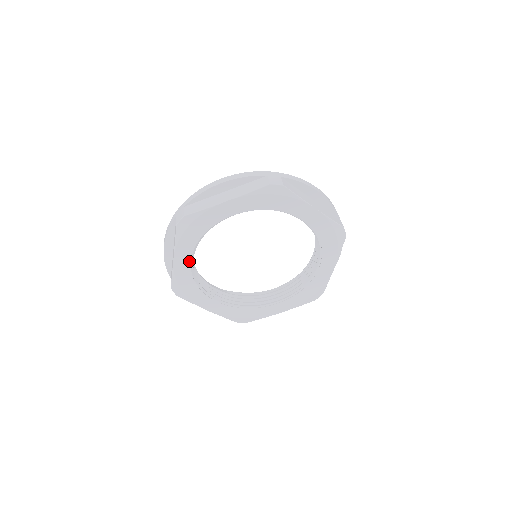
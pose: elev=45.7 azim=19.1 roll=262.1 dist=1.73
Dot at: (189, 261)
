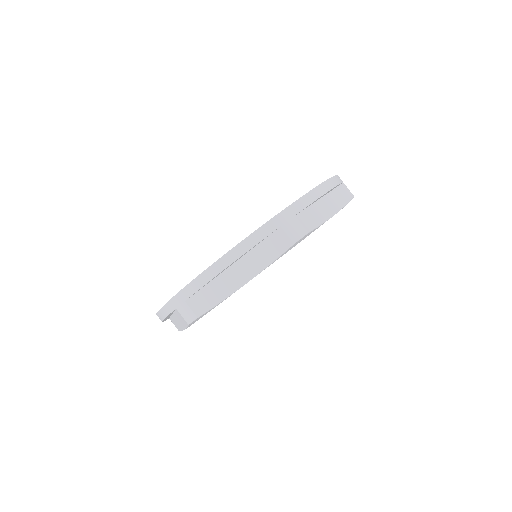
Dot at: occluded
